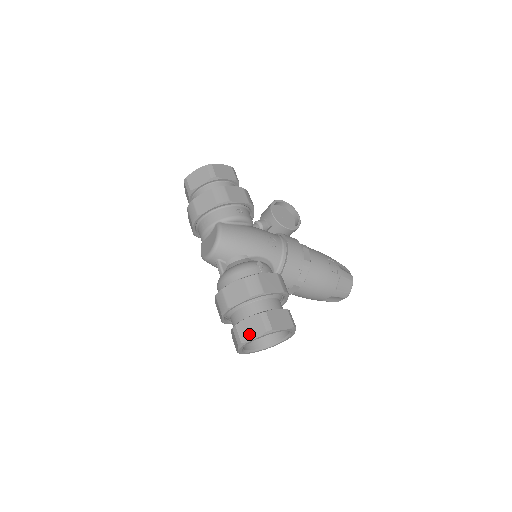
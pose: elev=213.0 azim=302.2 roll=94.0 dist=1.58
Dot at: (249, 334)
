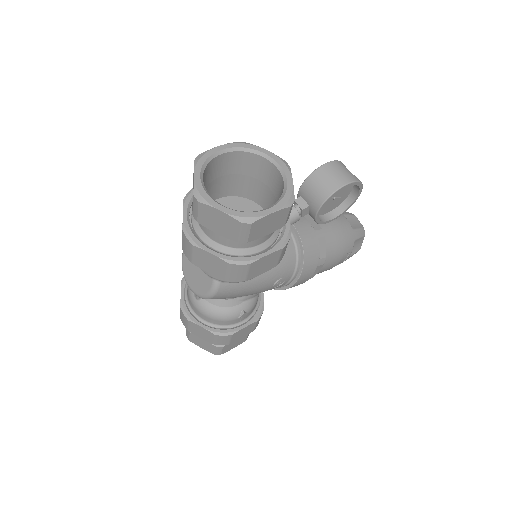
Dot at: (199, 344)
